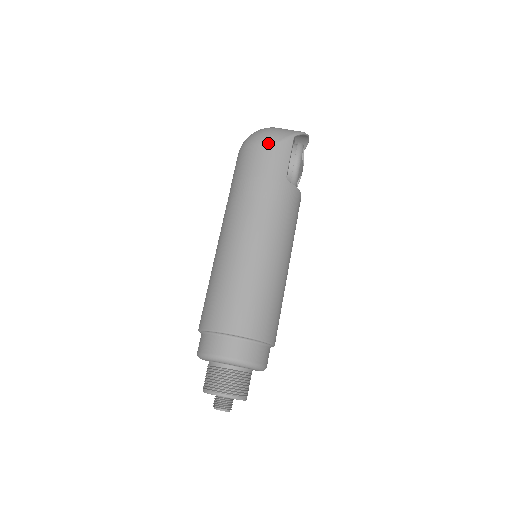
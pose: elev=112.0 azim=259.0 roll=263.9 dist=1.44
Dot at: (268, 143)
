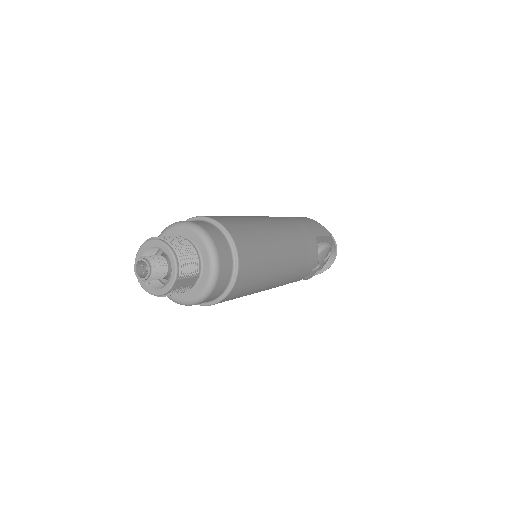
Dot at: (314, 220)
